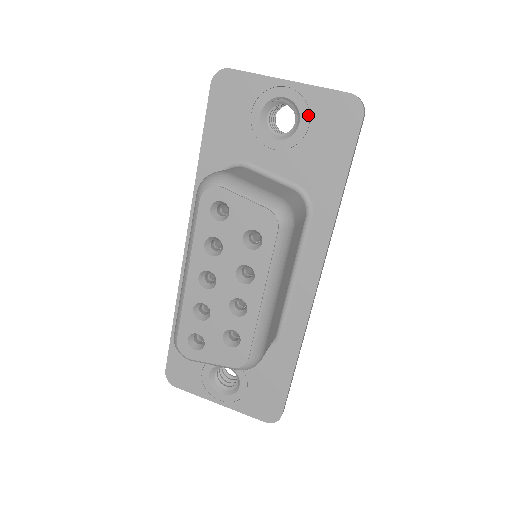
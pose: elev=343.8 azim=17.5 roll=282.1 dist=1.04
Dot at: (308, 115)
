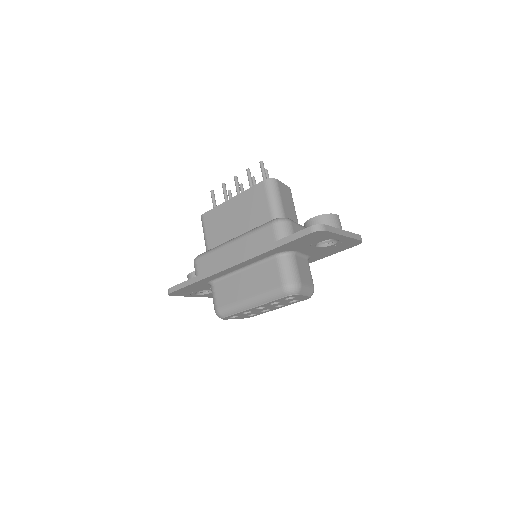
Dot at: (339, 243)
